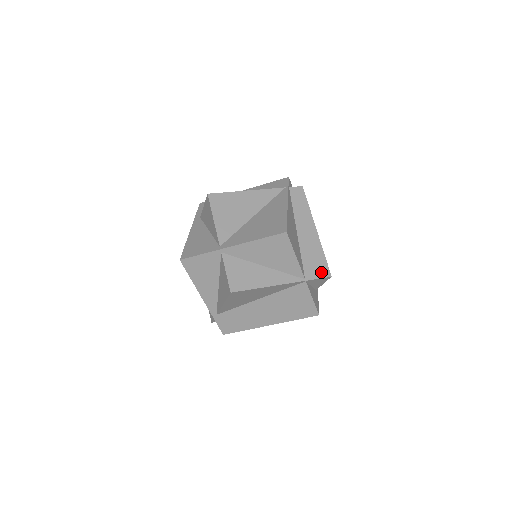
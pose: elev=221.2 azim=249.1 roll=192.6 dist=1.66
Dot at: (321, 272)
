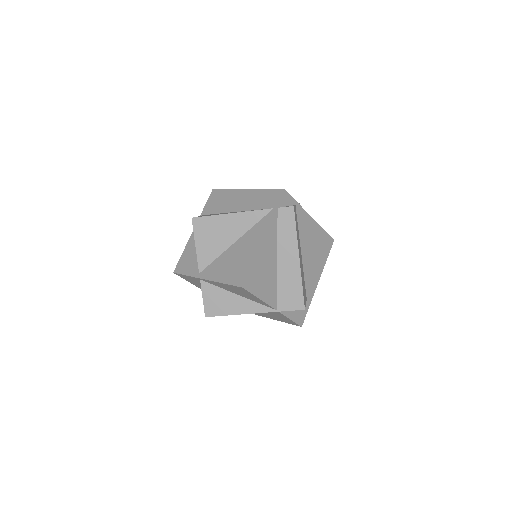
Dot at: (295, 304)
